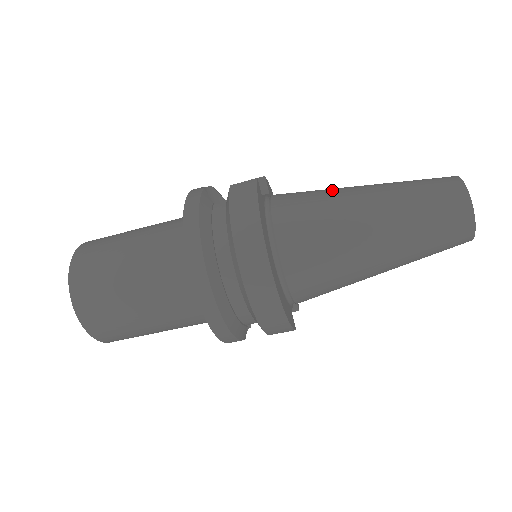
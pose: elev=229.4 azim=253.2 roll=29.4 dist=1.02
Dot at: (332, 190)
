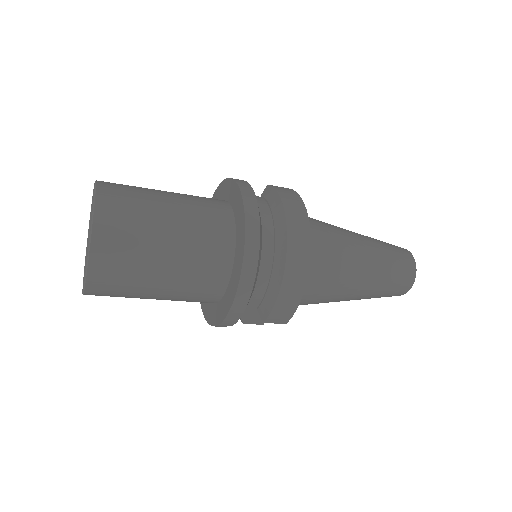
Dot at: occluded
